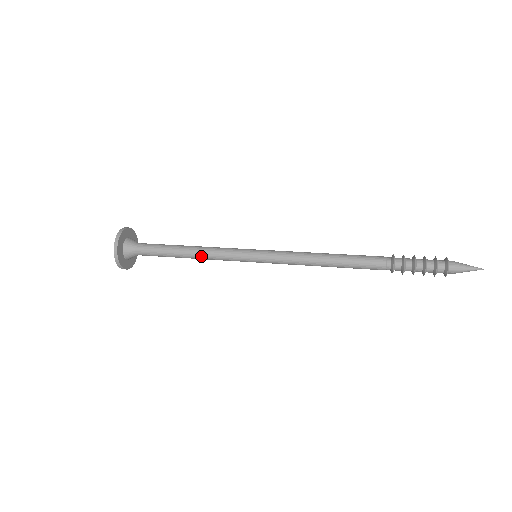
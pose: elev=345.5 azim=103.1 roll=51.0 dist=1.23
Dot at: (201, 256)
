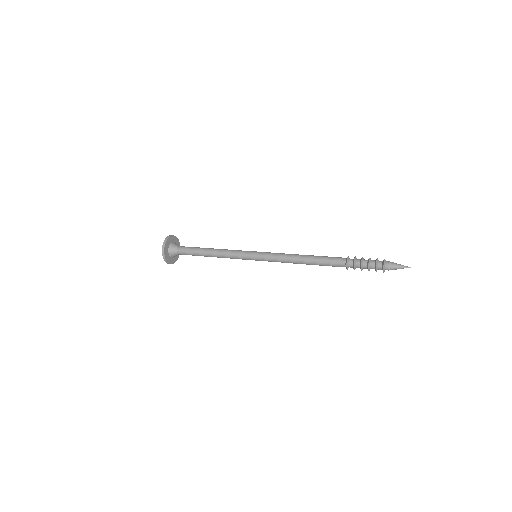
Dot at: (220, 257)
